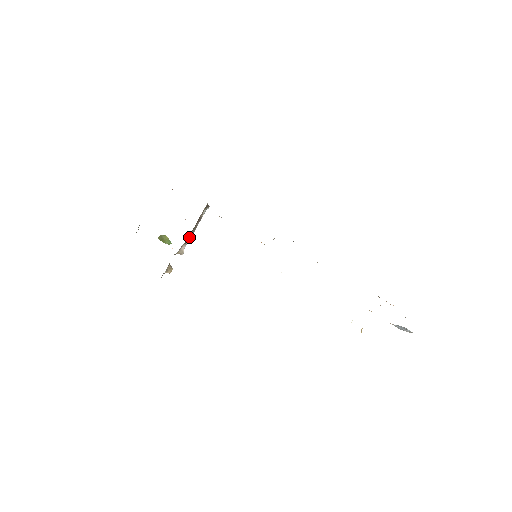
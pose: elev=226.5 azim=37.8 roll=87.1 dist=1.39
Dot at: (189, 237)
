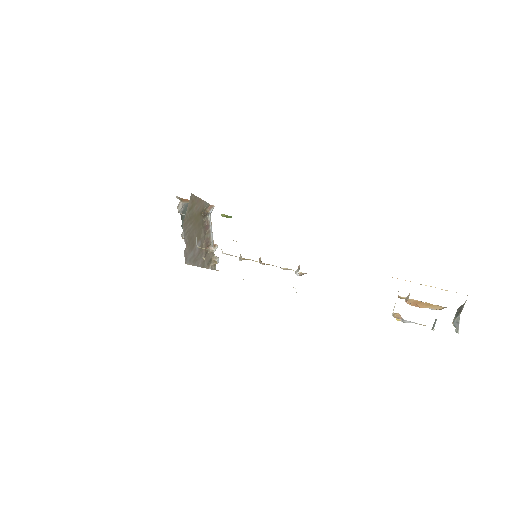
Dot at: (209, 240)
